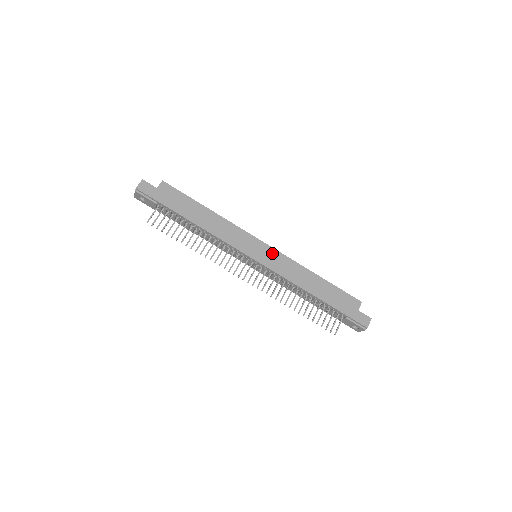
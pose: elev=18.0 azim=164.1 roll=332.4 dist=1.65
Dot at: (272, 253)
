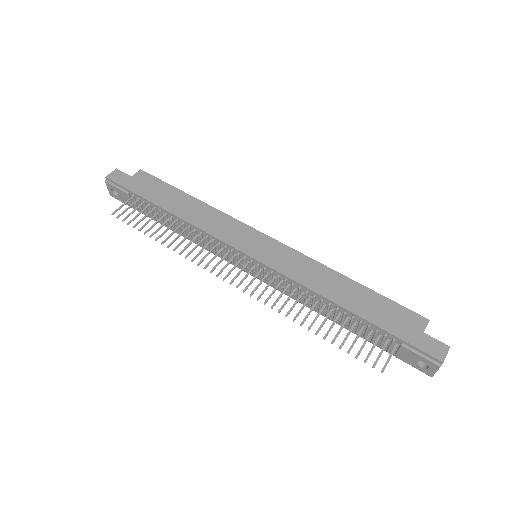
Dot at: (277, 248)
